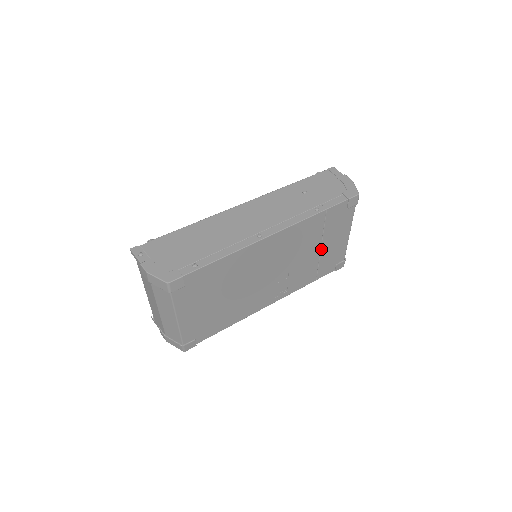
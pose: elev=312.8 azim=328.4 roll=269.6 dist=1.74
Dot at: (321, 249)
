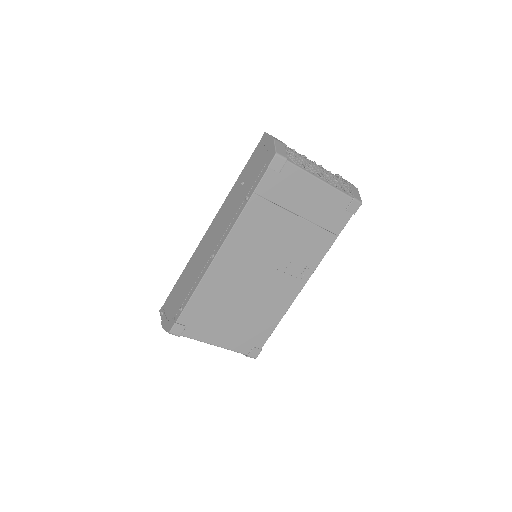
Dot at: (301, 216)
